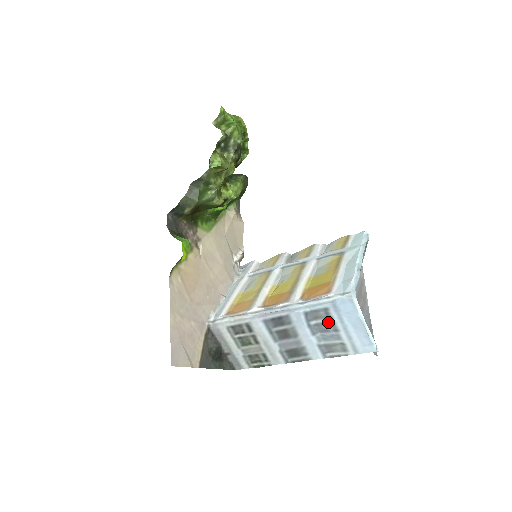
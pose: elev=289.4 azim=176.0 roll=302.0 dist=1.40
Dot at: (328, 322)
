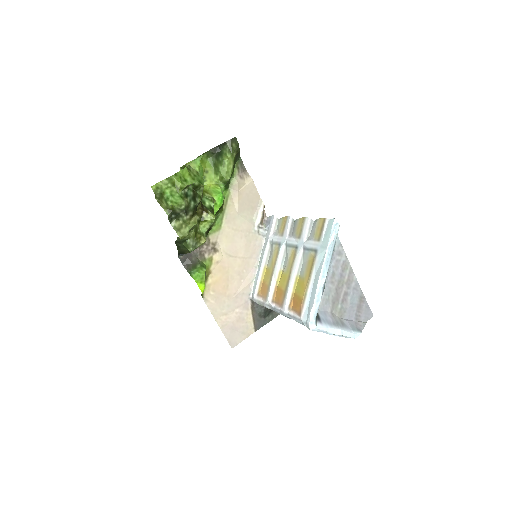
Dot at: occluded
